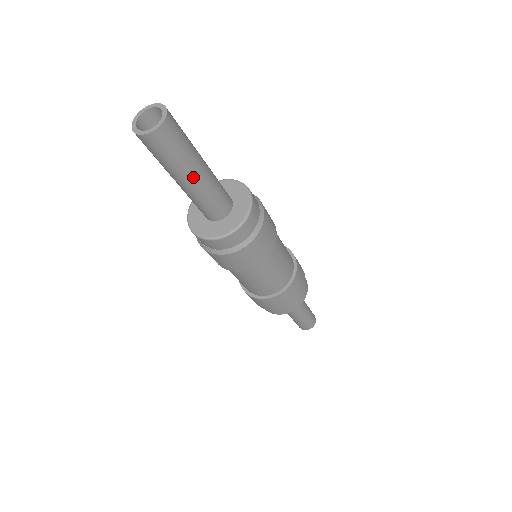
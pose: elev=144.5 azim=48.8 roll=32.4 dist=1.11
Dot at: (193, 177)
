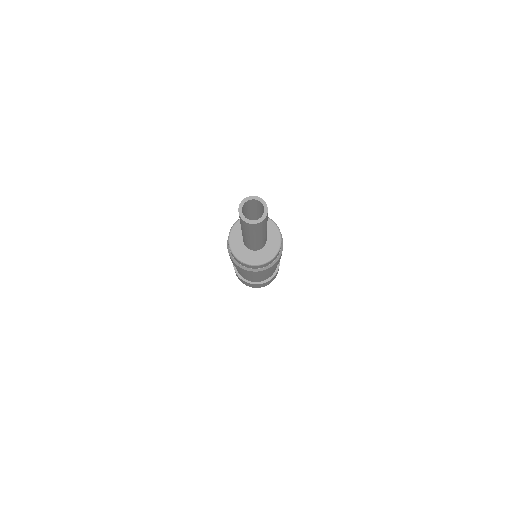
Dot at: (266, 230)
